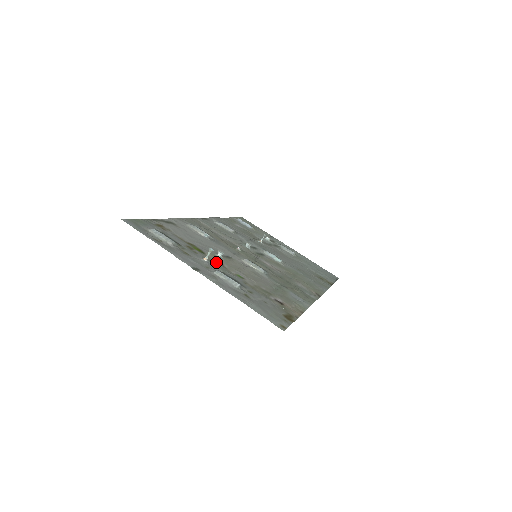
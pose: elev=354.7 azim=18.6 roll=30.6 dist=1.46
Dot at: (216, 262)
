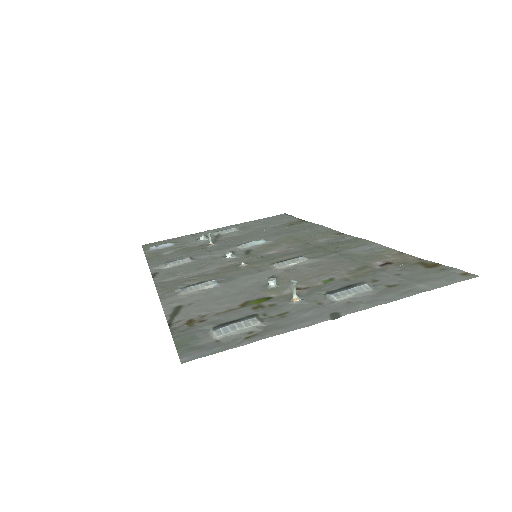
Dot at: occluded
